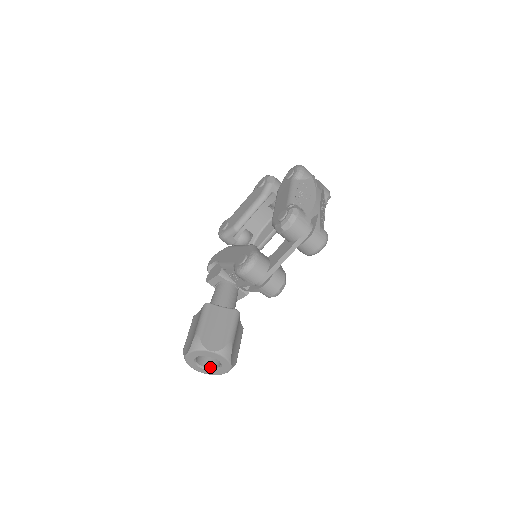
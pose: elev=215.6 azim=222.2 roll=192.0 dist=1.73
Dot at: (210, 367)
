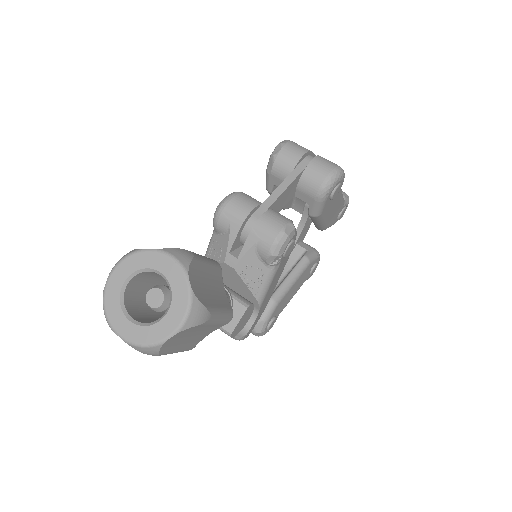
Dot at: (152, 322)
